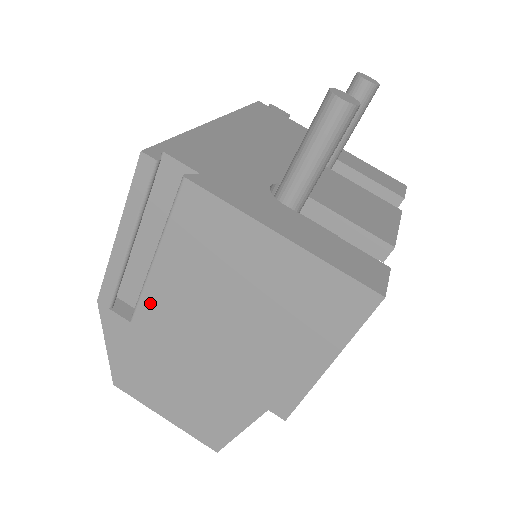
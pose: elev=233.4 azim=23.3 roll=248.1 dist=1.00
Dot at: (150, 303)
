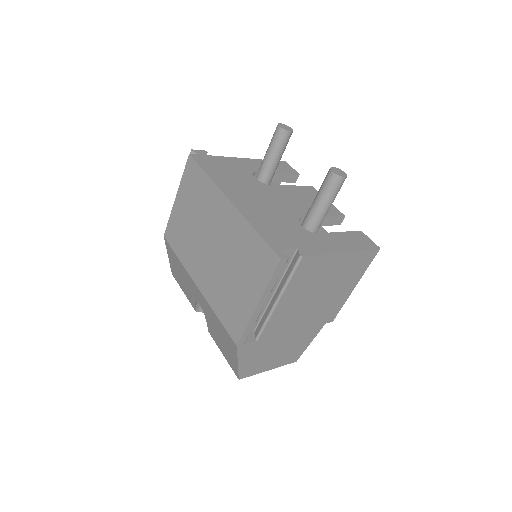
Dot at: (272, 324)
